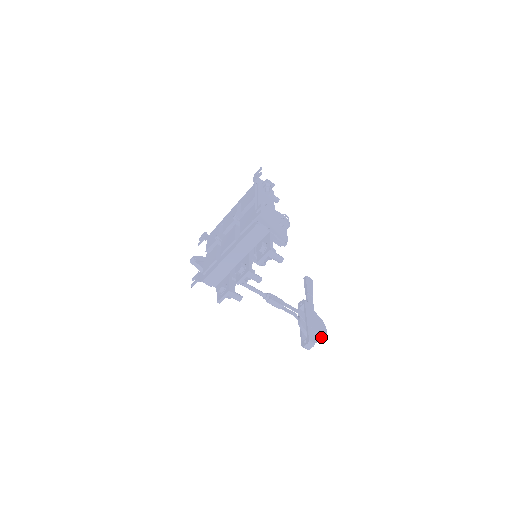
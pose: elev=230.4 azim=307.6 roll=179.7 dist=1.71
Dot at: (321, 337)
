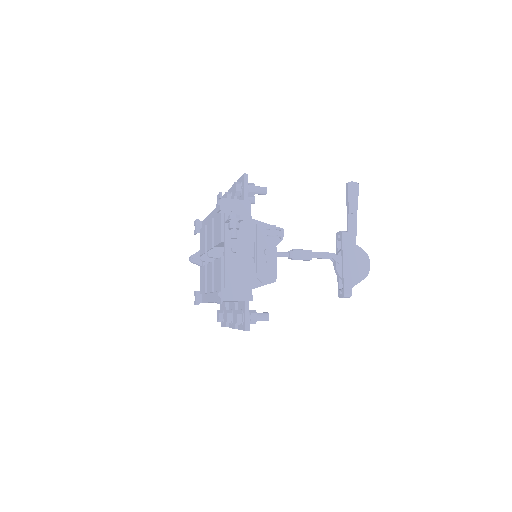
Dot at: (361, 280)
